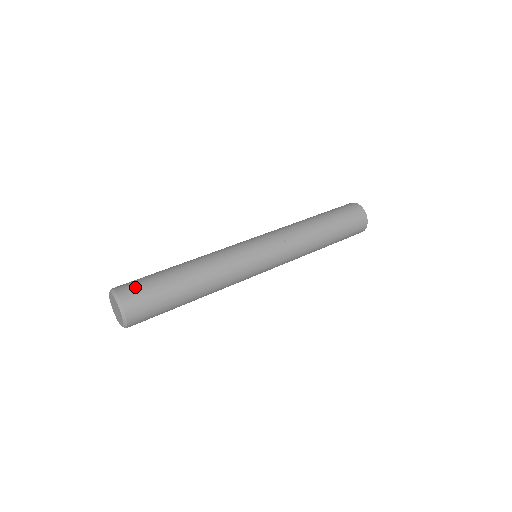
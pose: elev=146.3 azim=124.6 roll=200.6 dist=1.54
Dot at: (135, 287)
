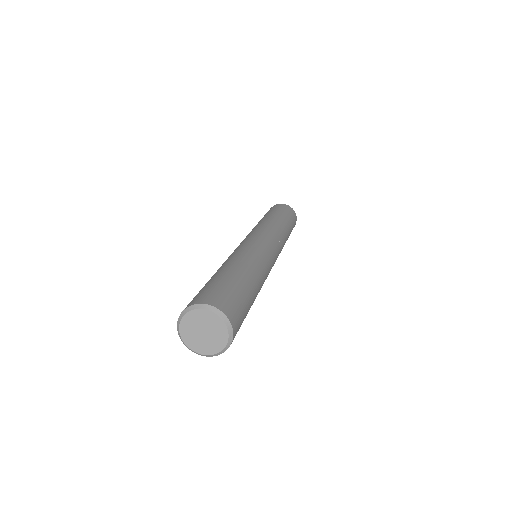
Dot at: (216, 293)
